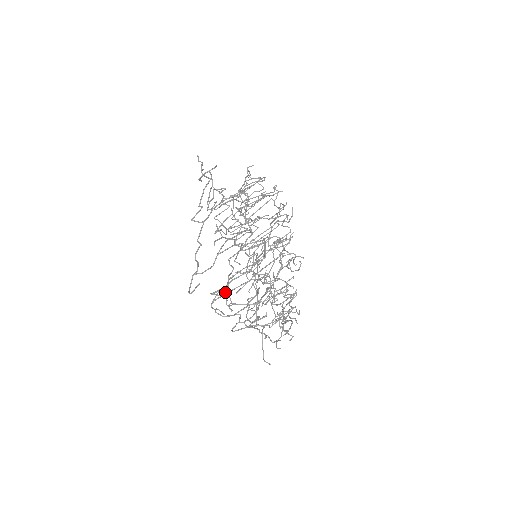
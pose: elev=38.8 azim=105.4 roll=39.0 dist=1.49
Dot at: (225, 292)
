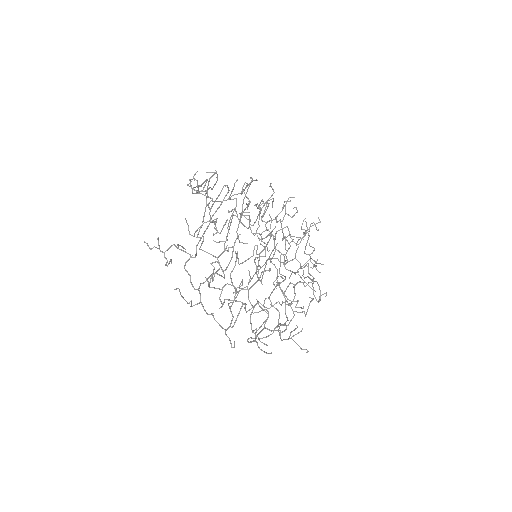
Dot at: (258, 347)
